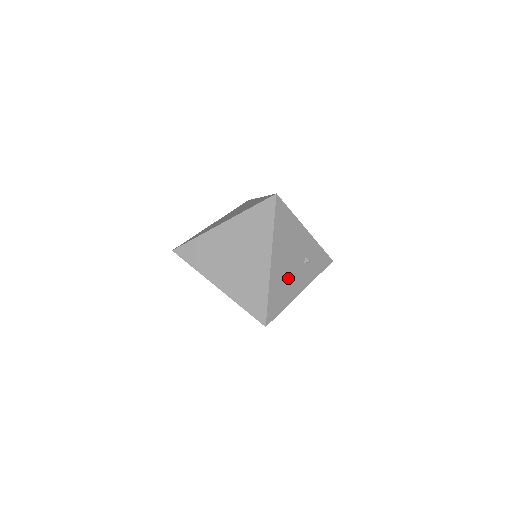
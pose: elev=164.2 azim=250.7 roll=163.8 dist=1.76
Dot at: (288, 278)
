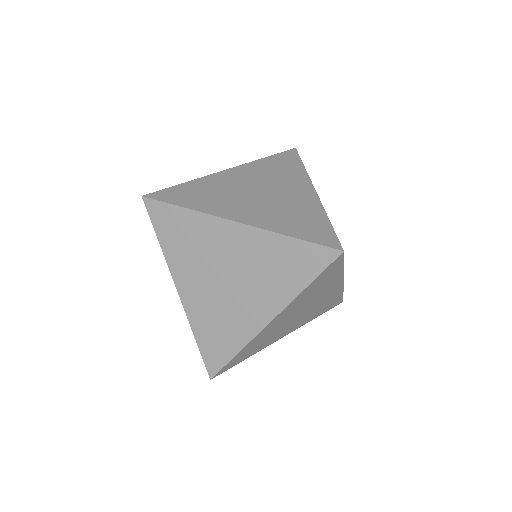
Dot at: occluded
